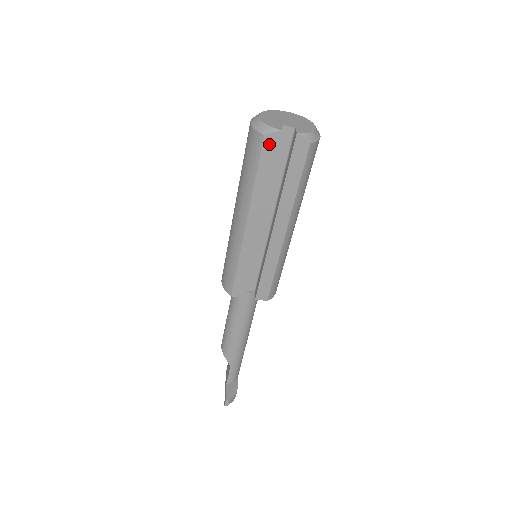
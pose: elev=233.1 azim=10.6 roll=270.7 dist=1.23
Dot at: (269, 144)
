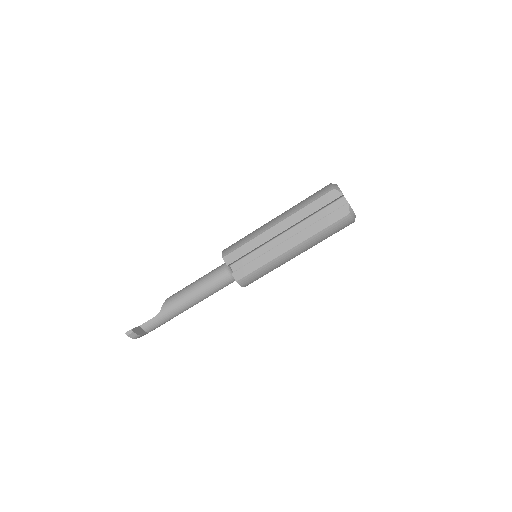
Dot at: (332, 195)
